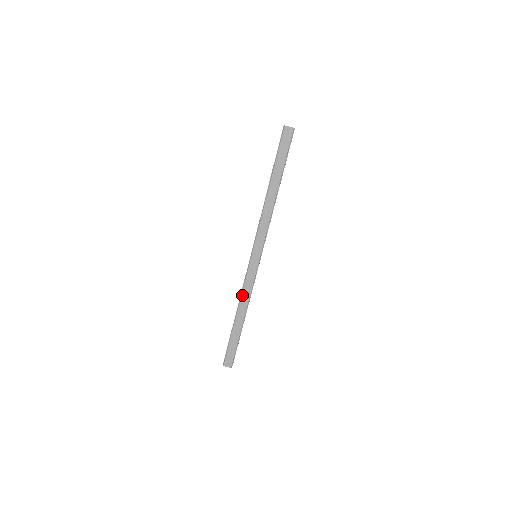
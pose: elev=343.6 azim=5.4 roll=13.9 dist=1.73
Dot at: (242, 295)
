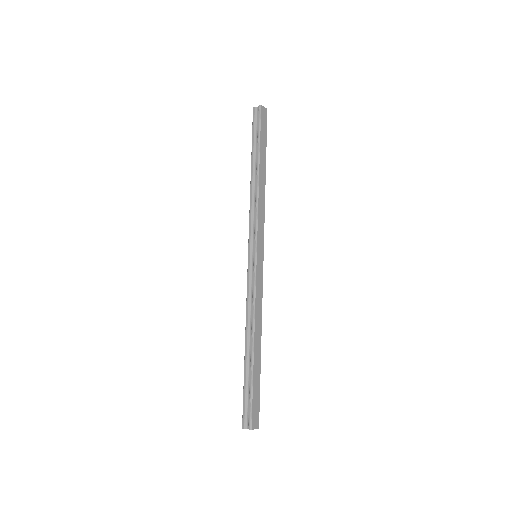
Dot at: (255, 310)
